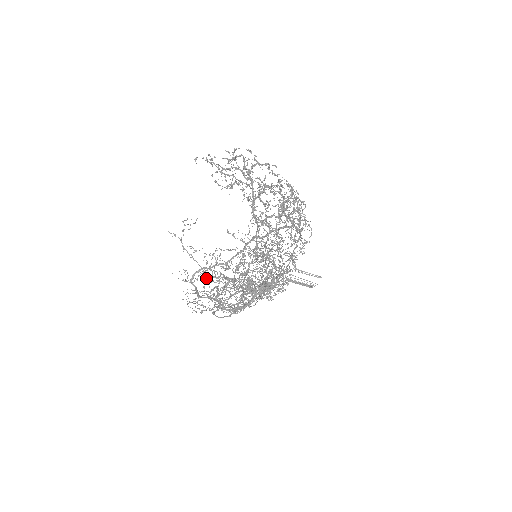
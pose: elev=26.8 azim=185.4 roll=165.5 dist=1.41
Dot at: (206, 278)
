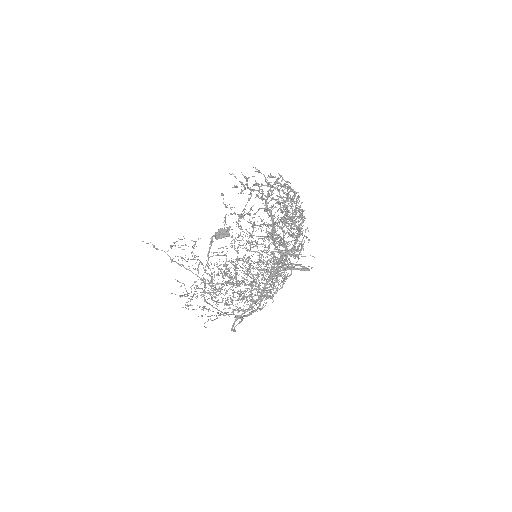
Dot at: (214, 293)
